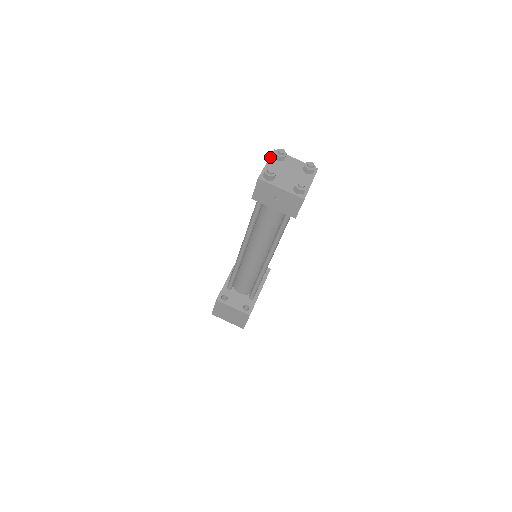
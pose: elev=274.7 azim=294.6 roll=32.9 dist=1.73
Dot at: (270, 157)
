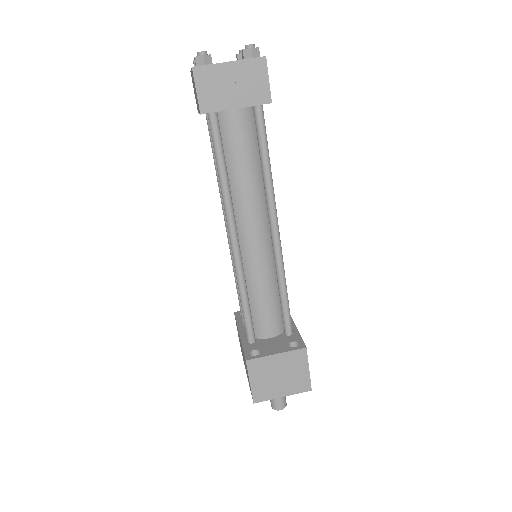
Dot at: occluded
